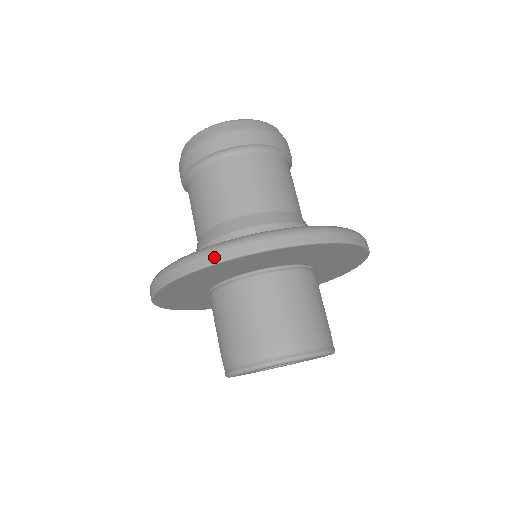
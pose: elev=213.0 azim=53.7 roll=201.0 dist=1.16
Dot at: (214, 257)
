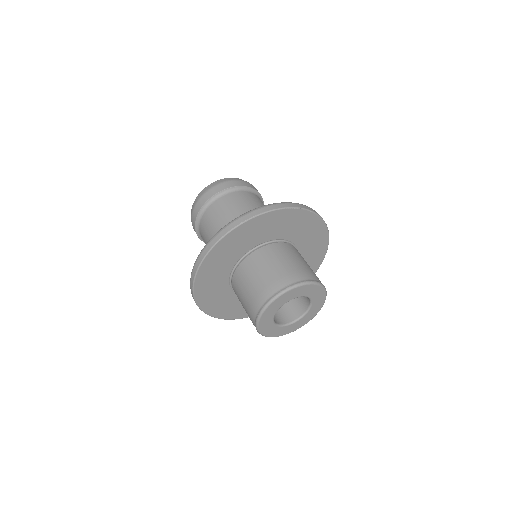
Dot at: (194, 271)
